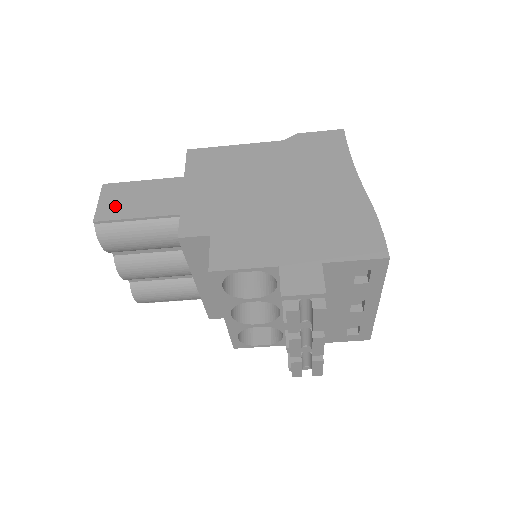
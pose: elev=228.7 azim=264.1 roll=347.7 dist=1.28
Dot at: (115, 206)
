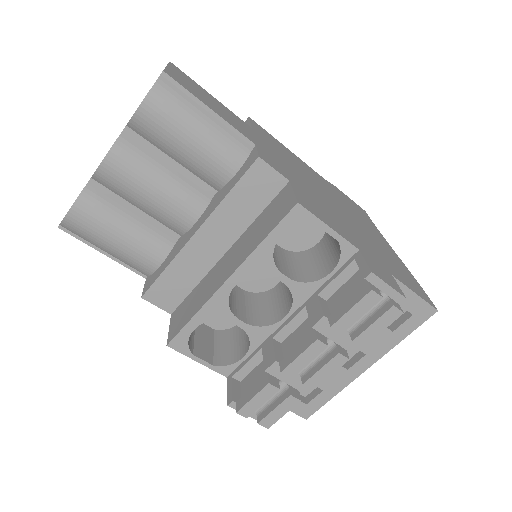
Dot at: (187, 84)
